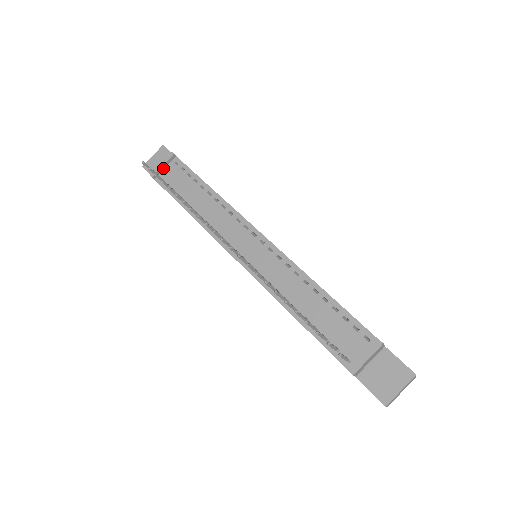
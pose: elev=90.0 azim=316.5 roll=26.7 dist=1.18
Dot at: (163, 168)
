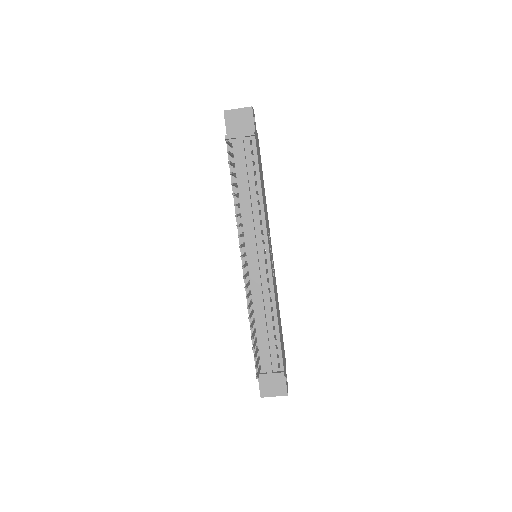
Dot at: (239, 140)
